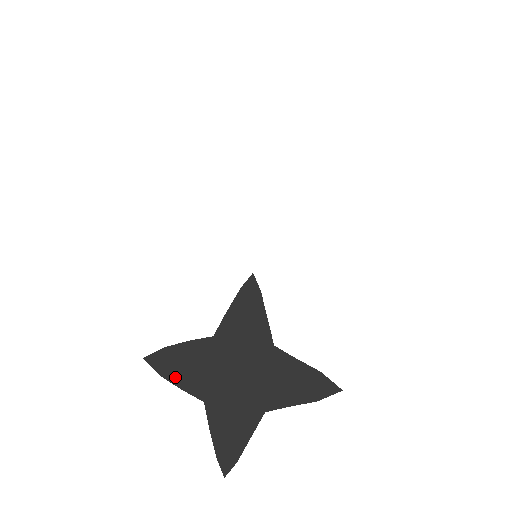
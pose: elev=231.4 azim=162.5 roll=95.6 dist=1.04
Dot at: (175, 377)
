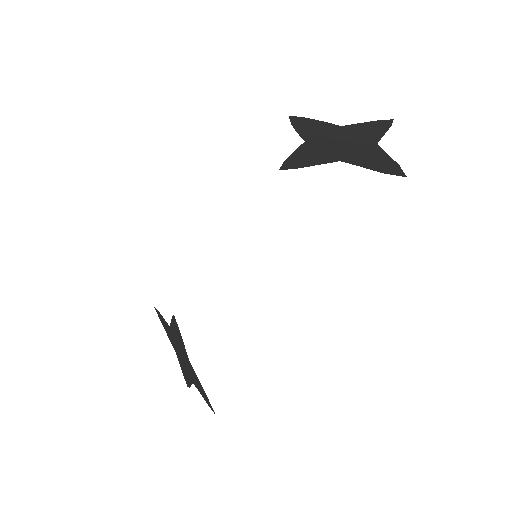
Dot at: (164, 328)
